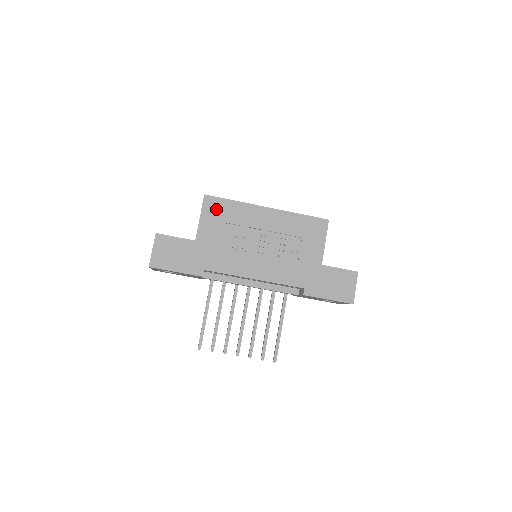
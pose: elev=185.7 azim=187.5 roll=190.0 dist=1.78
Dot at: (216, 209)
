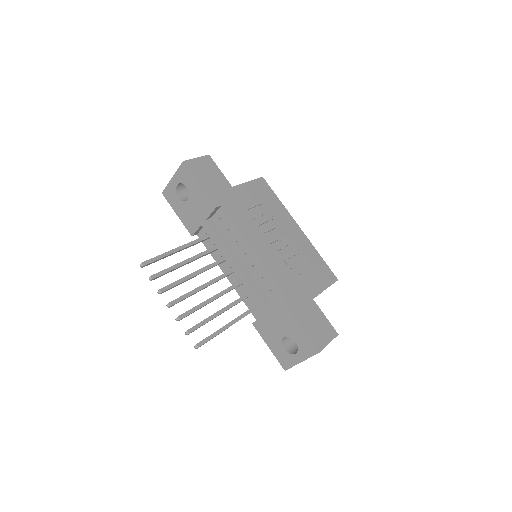
Dot at: (263, 190)
